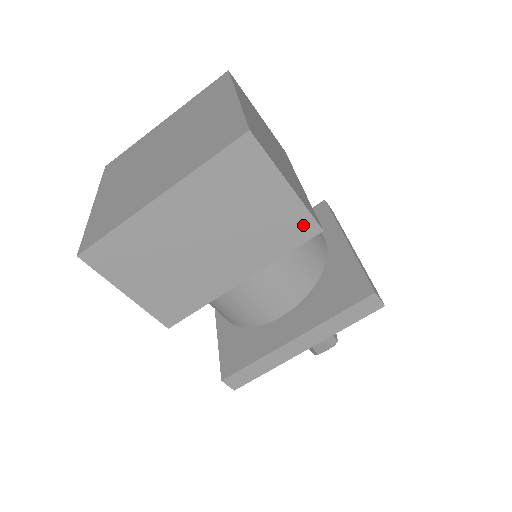
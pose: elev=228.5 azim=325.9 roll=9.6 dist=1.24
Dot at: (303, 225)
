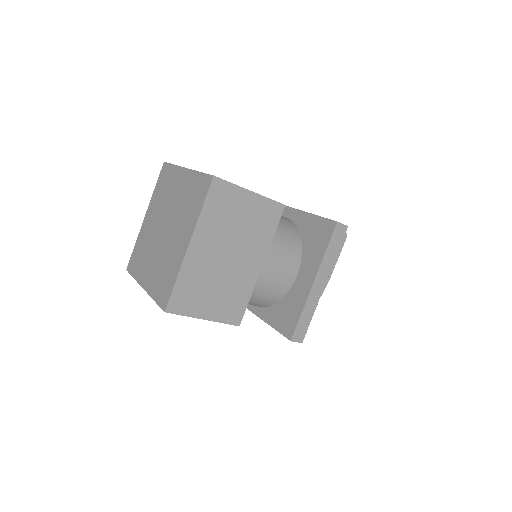
Dot at: occluded
